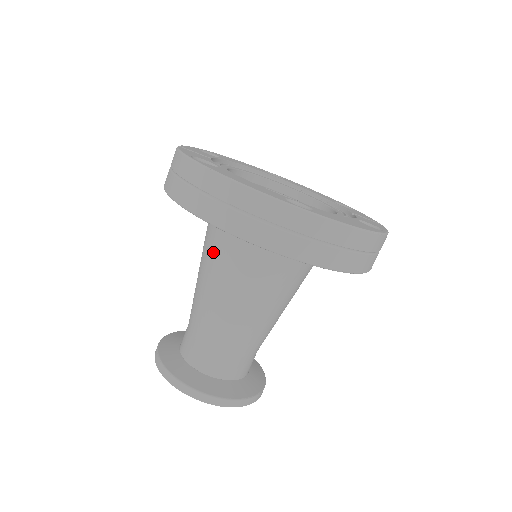
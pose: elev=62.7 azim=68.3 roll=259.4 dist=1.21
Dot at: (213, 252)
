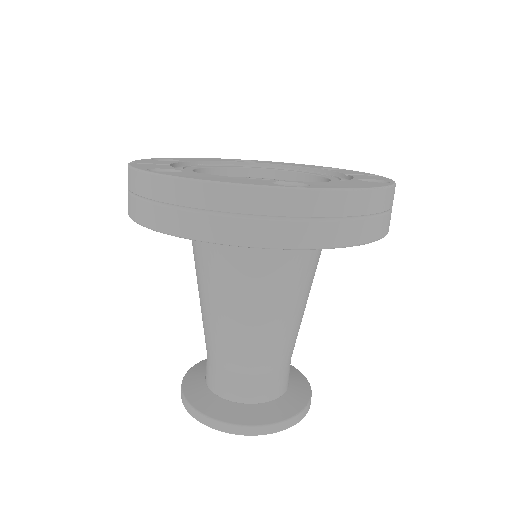
Dot at: (208, 269)
